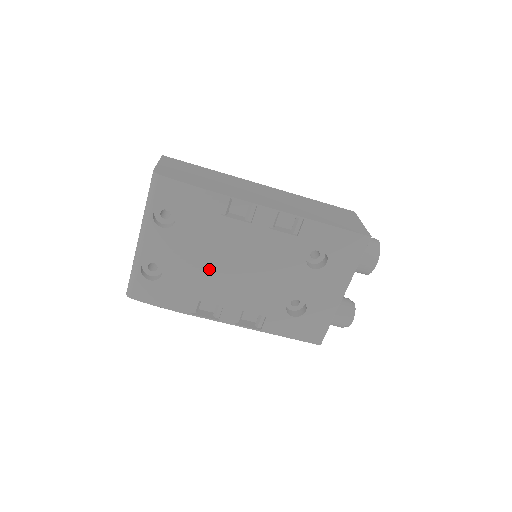
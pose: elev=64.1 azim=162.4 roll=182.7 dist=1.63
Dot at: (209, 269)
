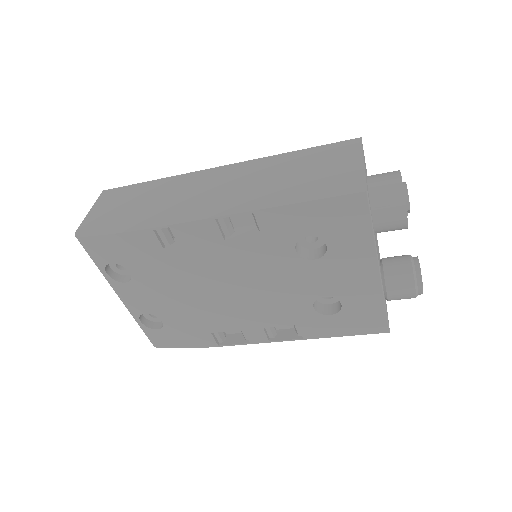
Dot at: (199, 302)
